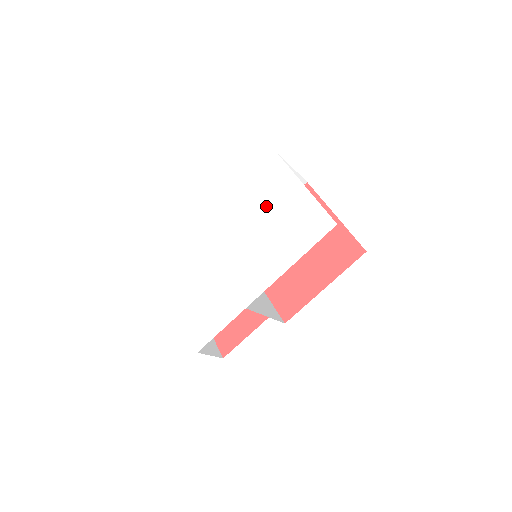
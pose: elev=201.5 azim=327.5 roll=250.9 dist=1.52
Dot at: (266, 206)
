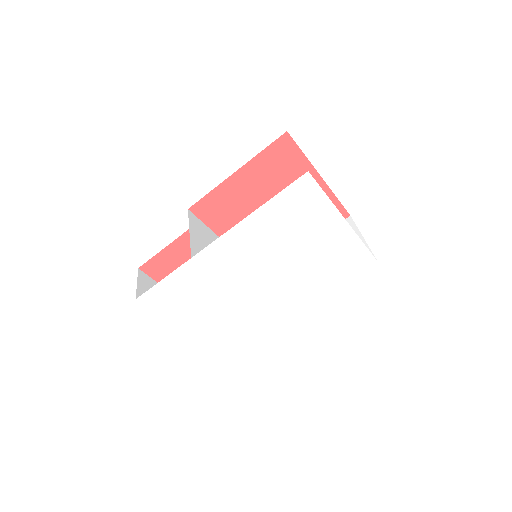
Dot at: (297, 240)
